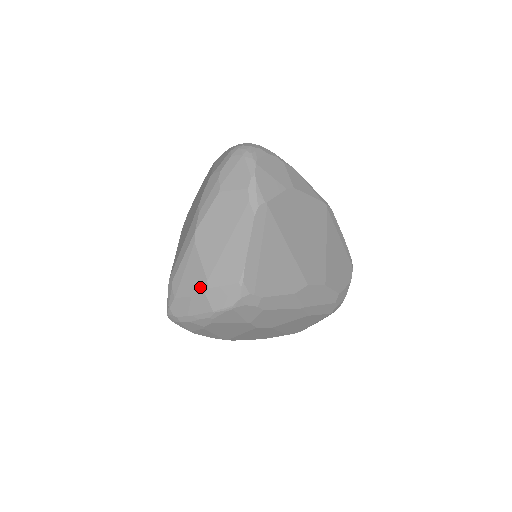
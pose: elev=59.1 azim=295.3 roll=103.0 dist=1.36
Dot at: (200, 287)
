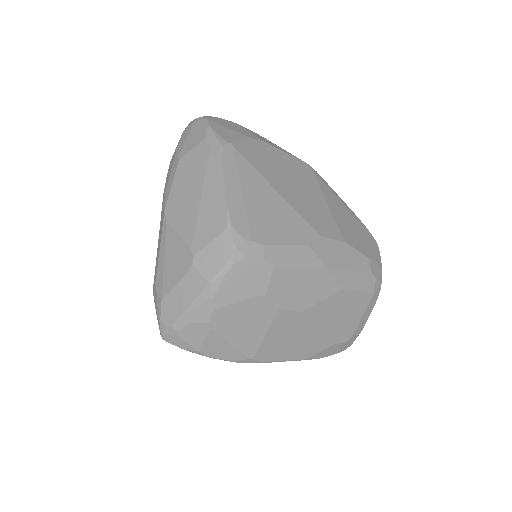
Dot at: (185, 262)
